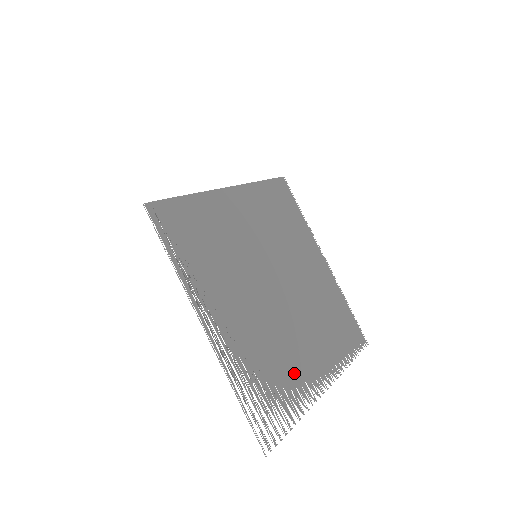
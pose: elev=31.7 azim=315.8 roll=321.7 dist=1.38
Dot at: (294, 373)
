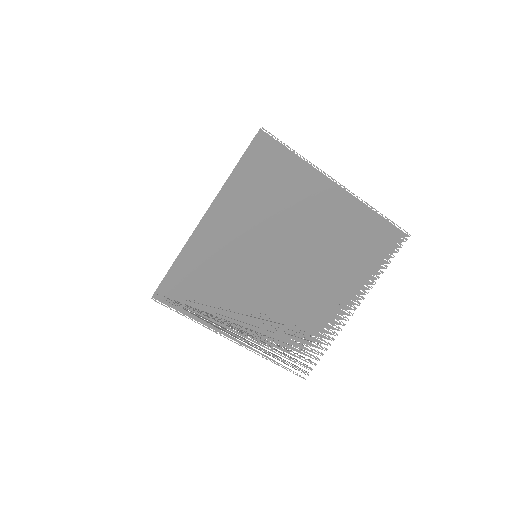
Dot at: (319, 319)
